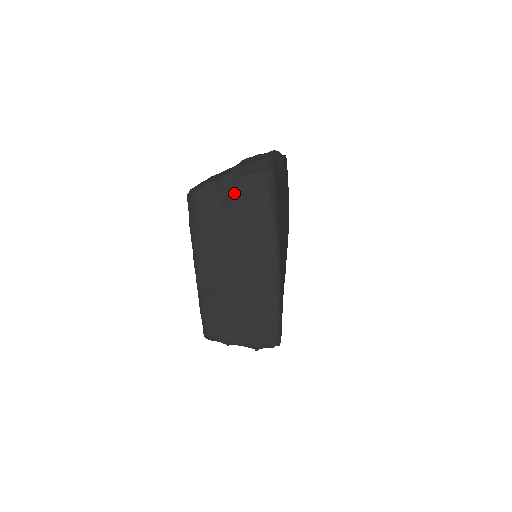
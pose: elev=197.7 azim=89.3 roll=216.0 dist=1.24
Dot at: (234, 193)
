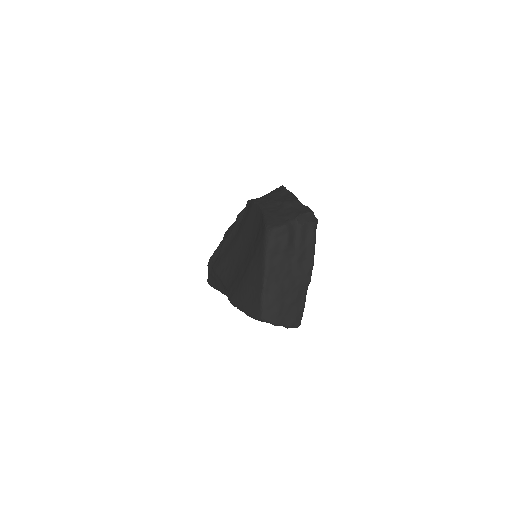
Dot at: (296, 233)
